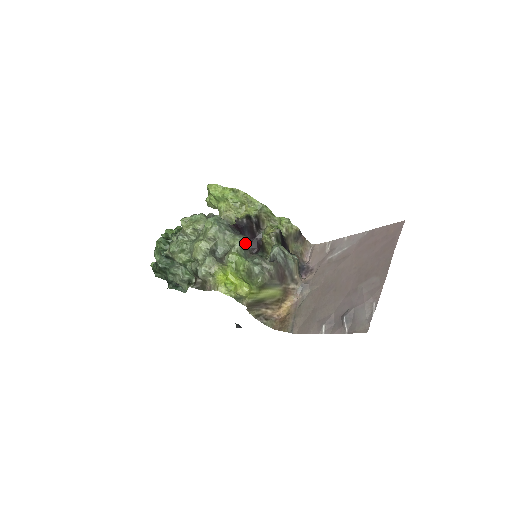
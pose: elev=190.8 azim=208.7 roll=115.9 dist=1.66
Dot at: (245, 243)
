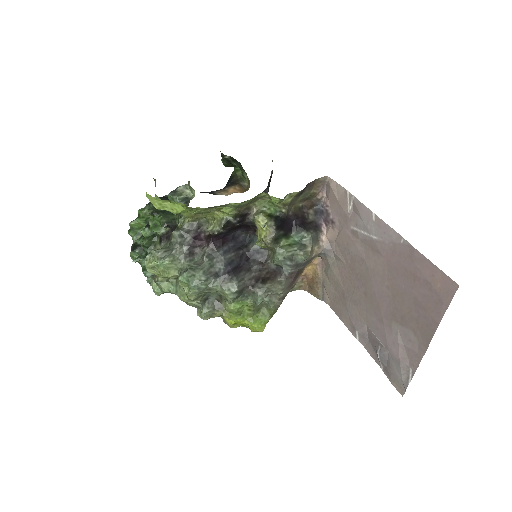
Dot at: (238, 293)
